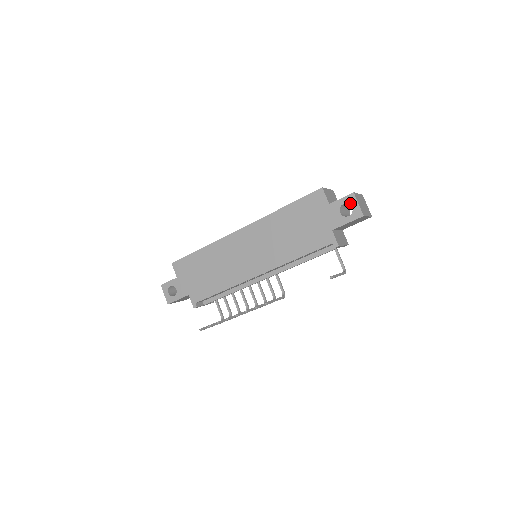
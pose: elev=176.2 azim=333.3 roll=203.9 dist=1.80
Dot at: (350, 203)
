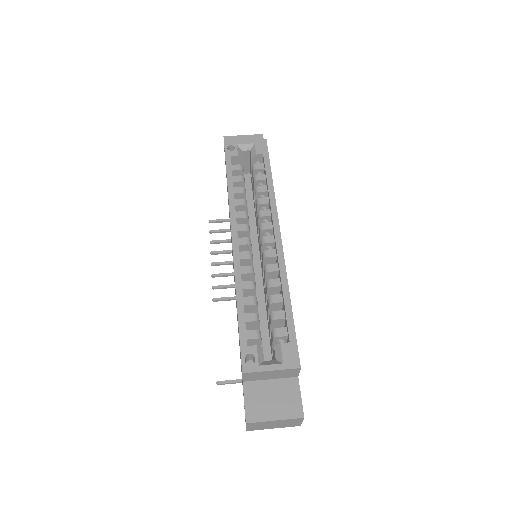
Dot at: occluded
